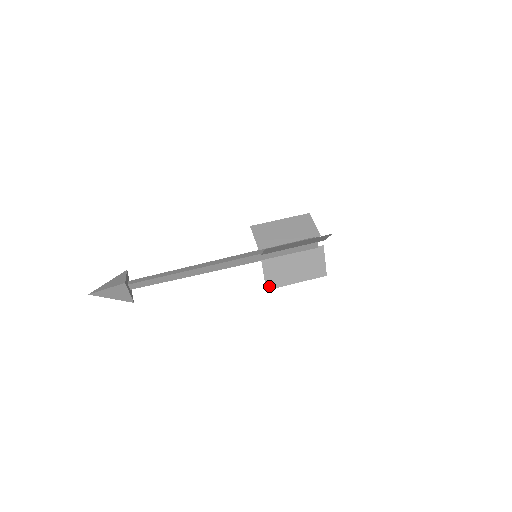
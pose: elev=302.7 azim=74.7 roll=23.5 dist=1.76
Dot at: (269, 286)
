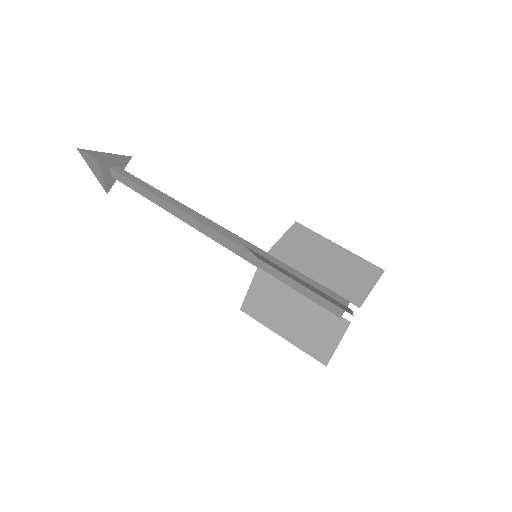
Dot at: (247, 308)
